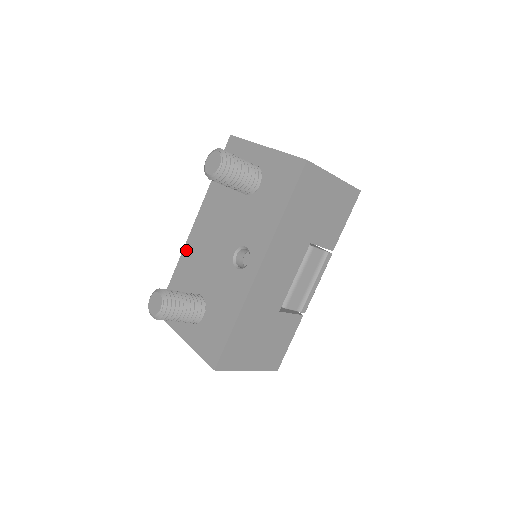
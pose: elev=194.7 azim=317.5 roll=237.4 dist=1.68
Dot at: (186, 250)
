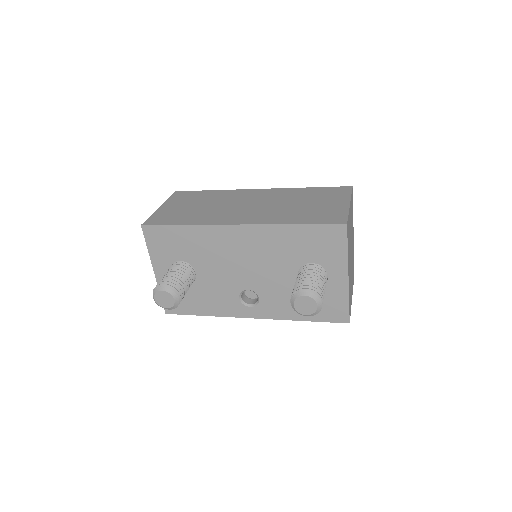
Dot at: (214, 230)
